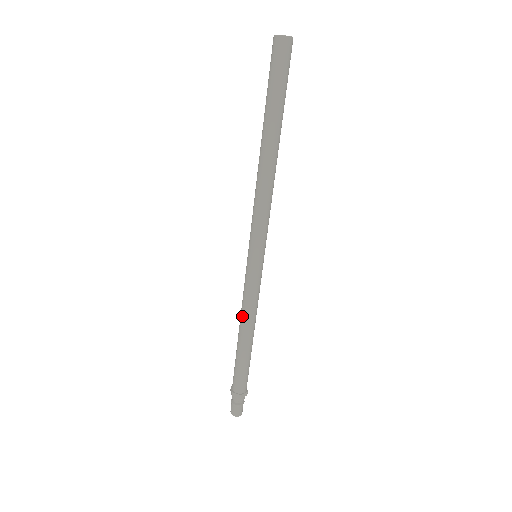
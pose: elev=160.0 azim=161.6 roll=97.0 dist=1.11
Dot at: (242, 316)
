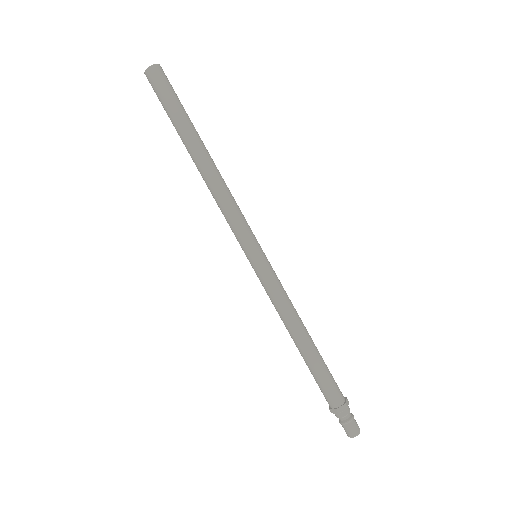
Dot at: occluded
